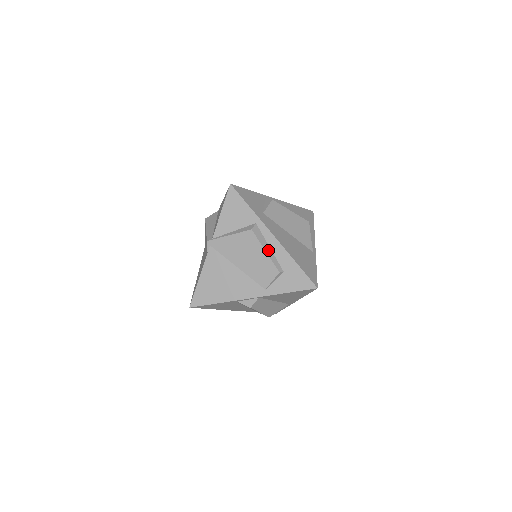
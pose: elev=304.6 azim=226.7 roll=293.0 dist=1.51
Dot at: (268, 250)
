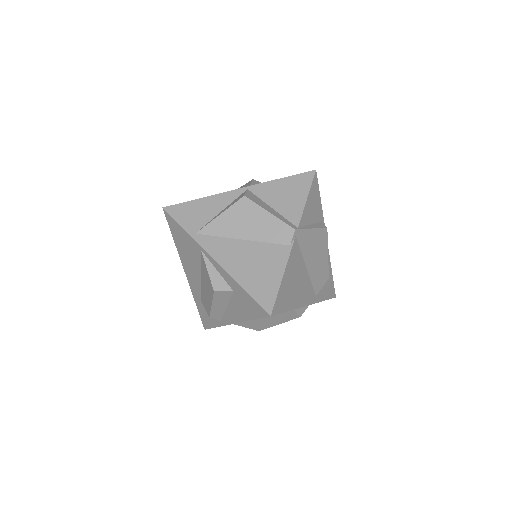
Dot at: (326, 253)
